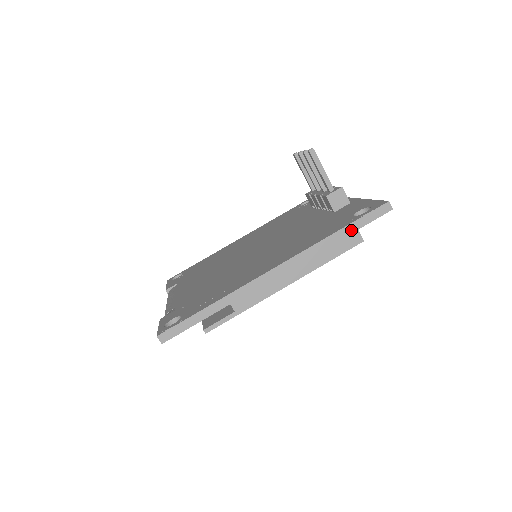
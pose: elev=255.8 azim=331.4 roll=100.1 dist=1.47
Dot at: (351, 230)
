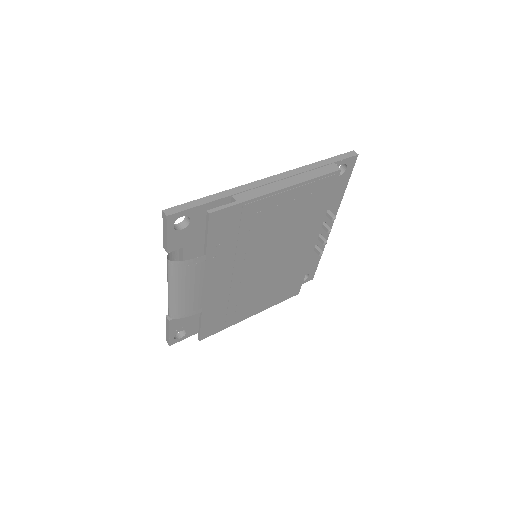
Dot at: (328, 162)
